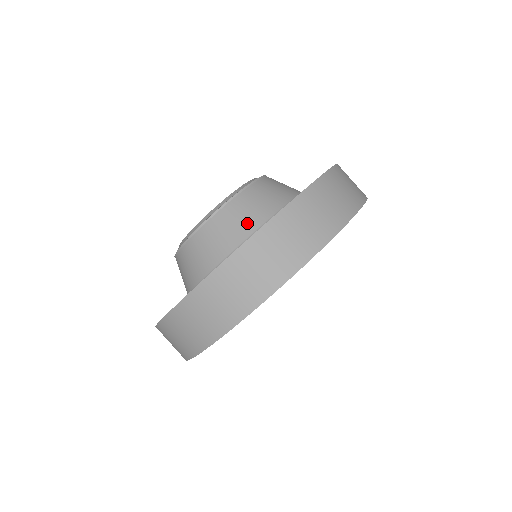
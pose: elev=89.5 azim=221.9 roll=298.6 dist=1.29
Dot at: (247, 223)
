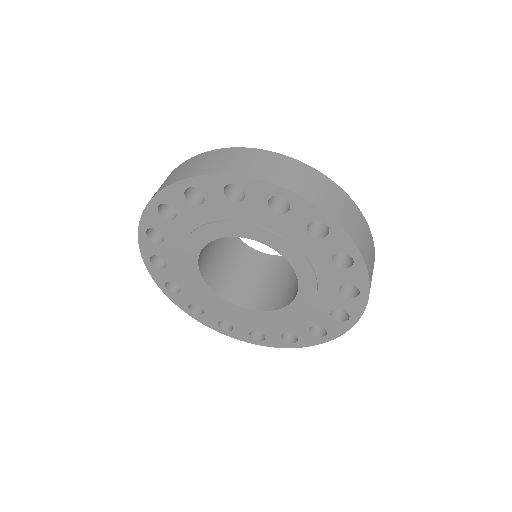
Dot at: occluded
